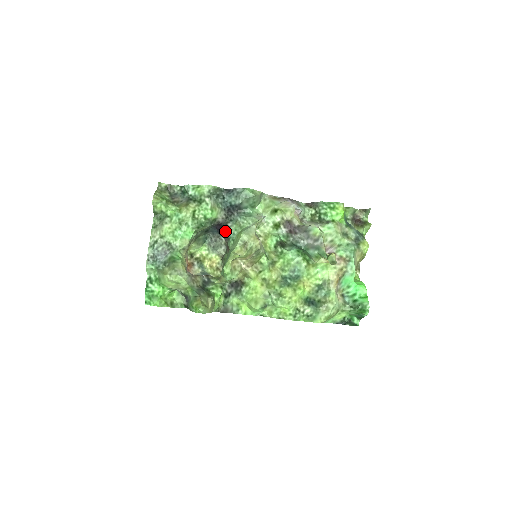
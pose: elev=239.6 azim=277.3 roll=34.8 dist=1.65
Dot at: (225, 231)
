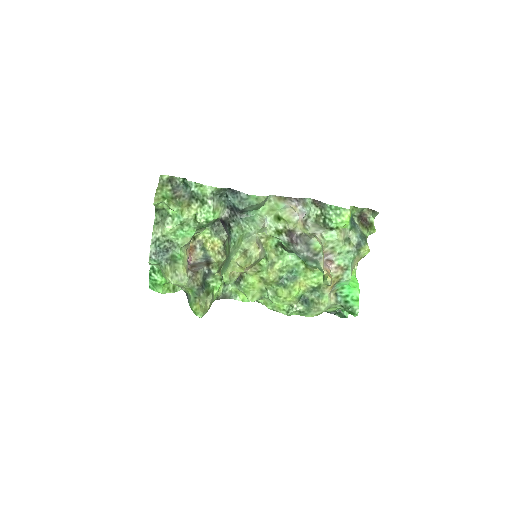
Dot at: (227, 229)
